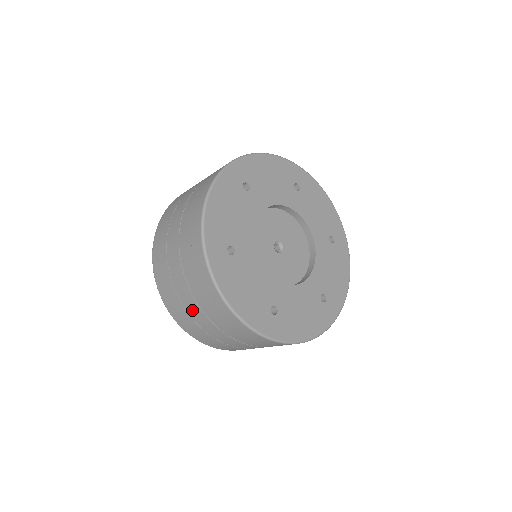
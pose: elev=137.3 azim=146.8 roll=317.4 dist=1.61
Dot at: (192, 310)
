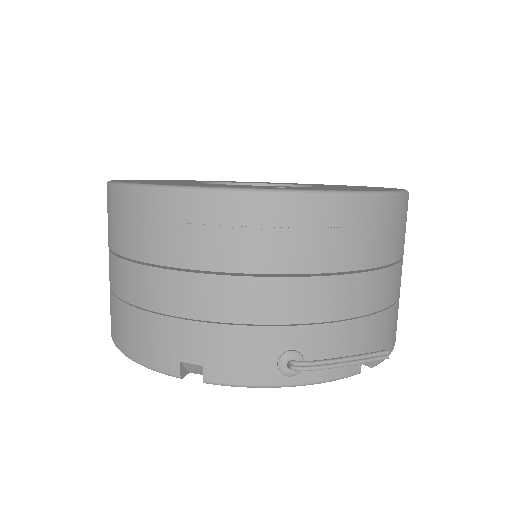
Dot at: occluded
